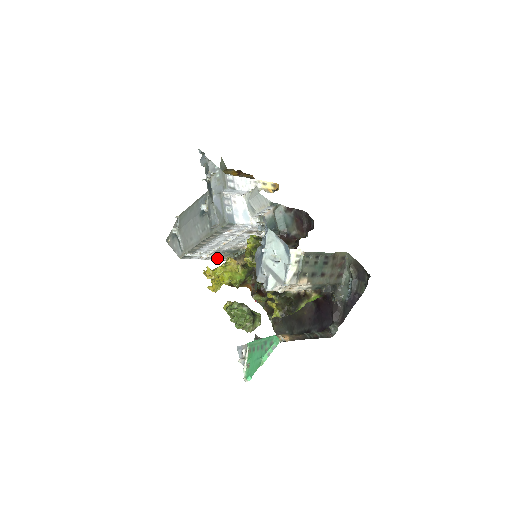
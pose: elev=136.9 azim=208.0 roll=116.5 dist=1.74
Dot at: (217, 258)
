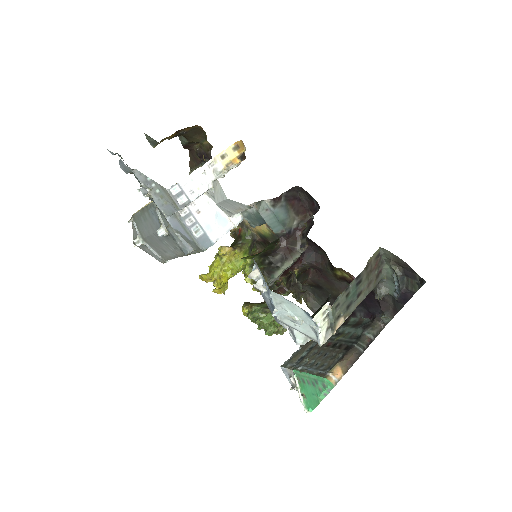
Dot at: occluded
